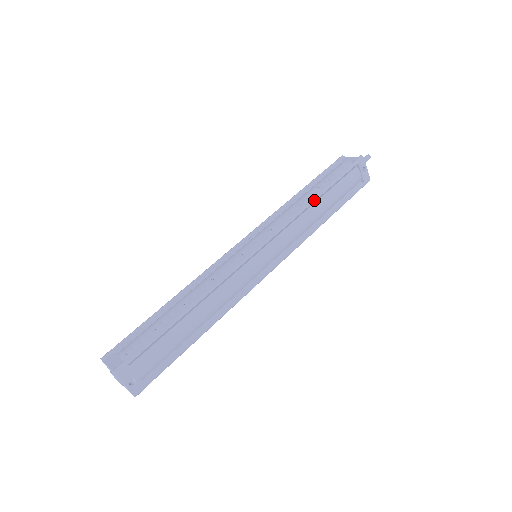
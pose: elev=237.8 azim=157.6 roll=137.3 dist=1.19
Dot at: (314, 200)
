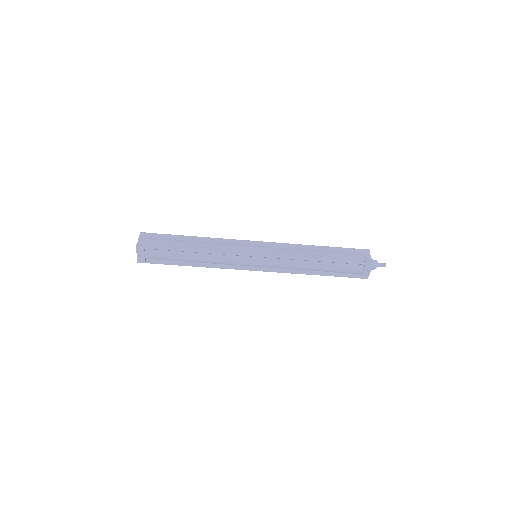
Dot at: (314, 260)
